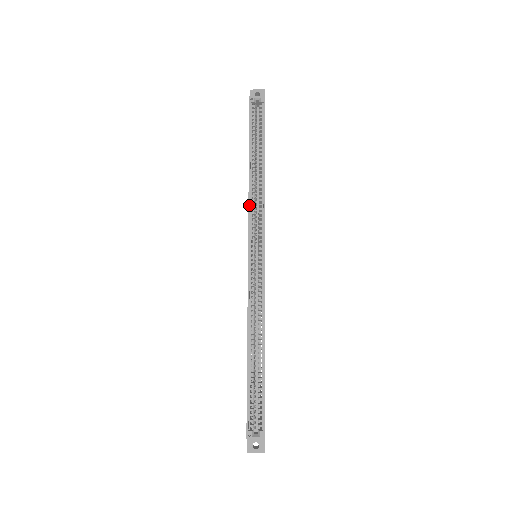
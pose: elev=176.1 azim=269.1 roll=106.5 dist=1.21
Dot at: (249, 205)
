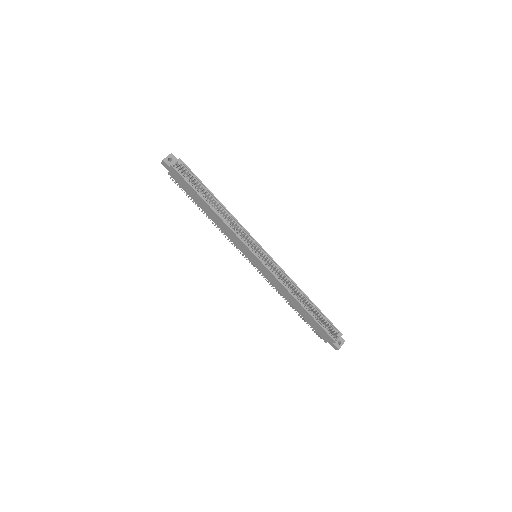
Dot at: (233, 231)
